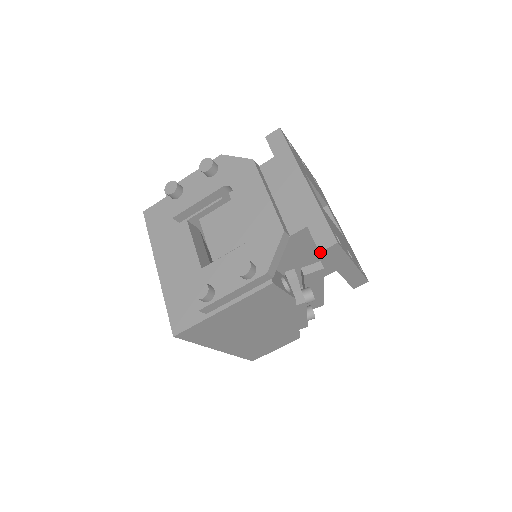
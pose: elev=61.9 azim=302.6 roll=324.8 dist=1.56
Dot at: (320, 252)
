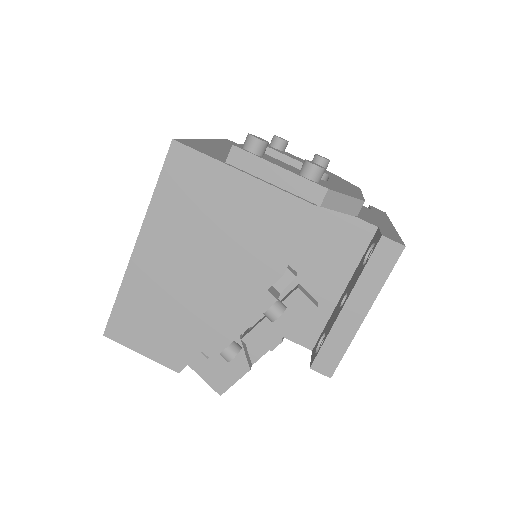
Dot at: (382, 236)
